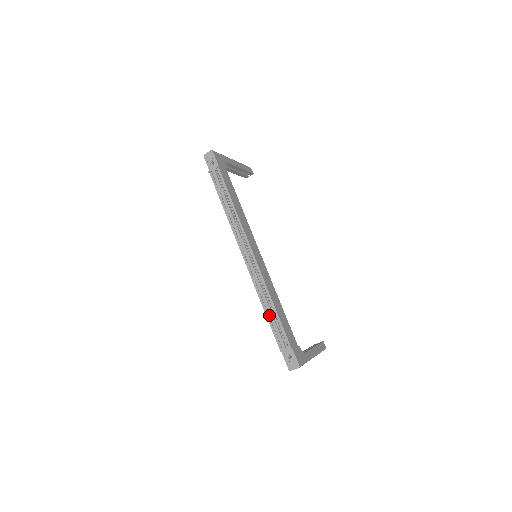
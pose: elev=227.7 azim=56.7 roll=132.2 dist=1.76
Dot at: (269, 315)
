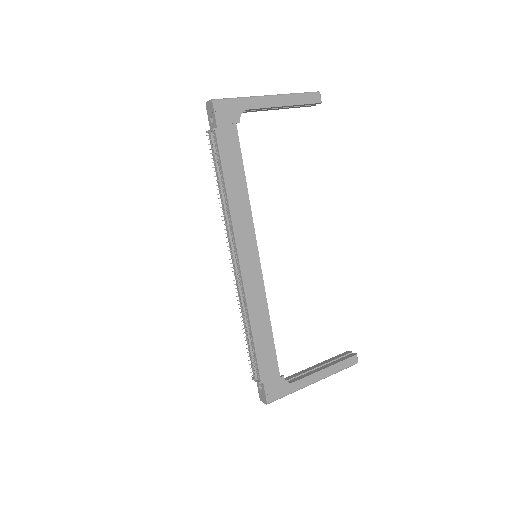
Dot at: (247, 337)
